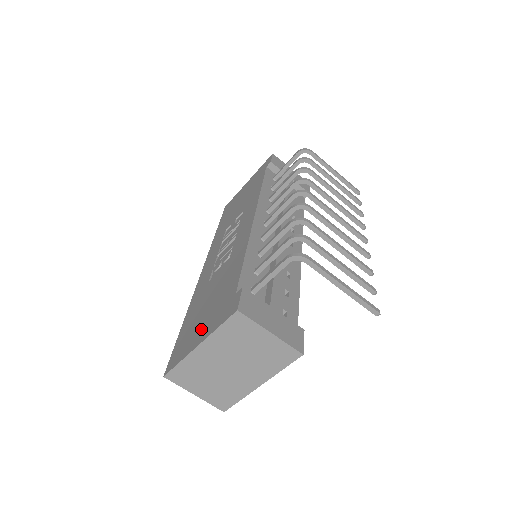
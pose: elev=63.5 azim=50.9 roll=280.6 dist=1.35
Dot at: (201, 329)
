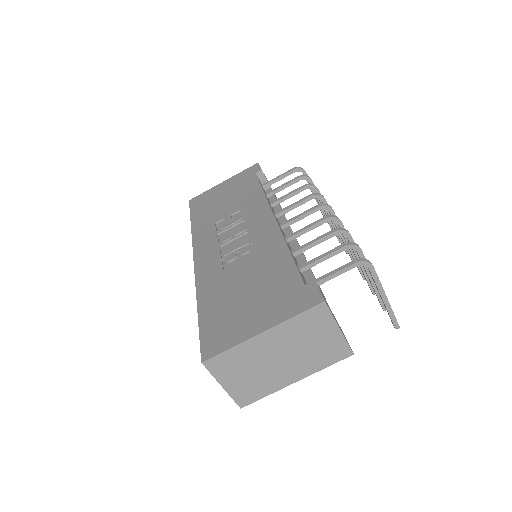
Dot at: (255, 316)
